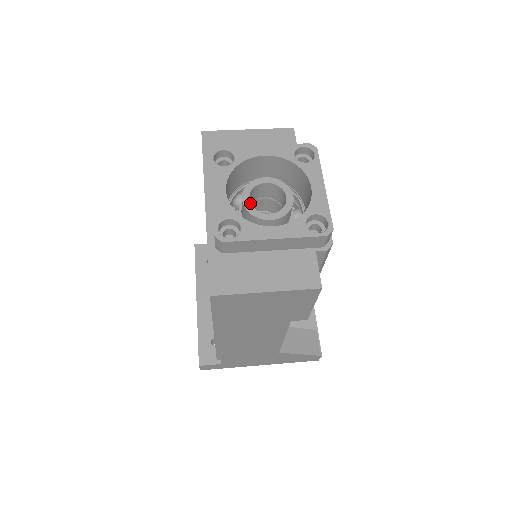
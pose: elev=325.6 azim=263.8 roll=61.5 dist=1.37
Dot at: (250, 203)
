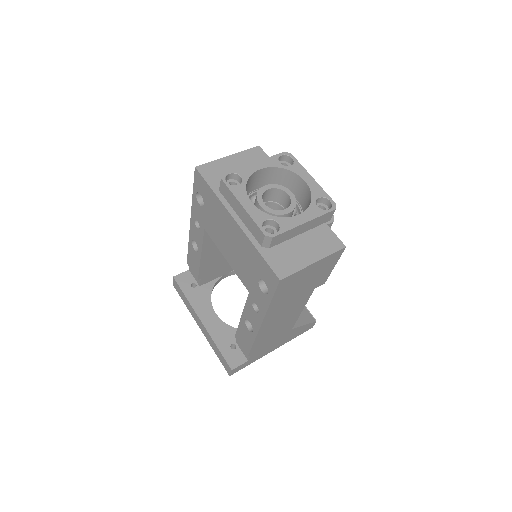
Dot at: (267, 206)
